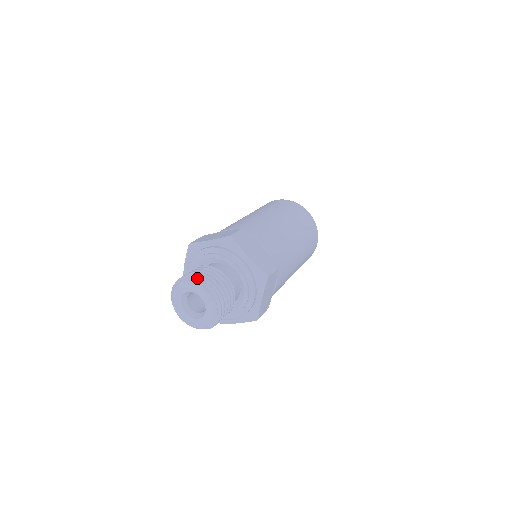
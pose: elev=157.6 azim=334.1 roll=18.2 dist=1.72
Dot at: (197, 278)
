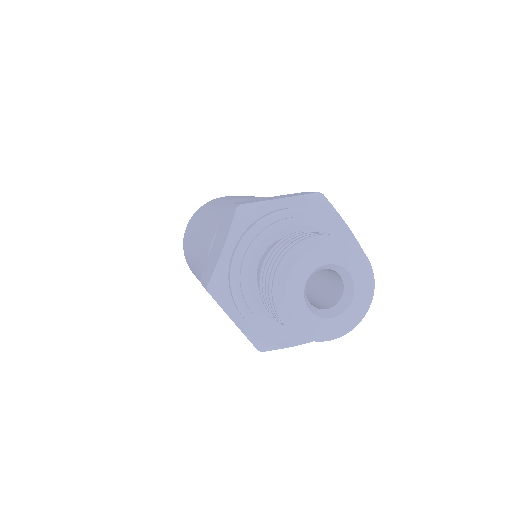
Dot at: (343, 238)
